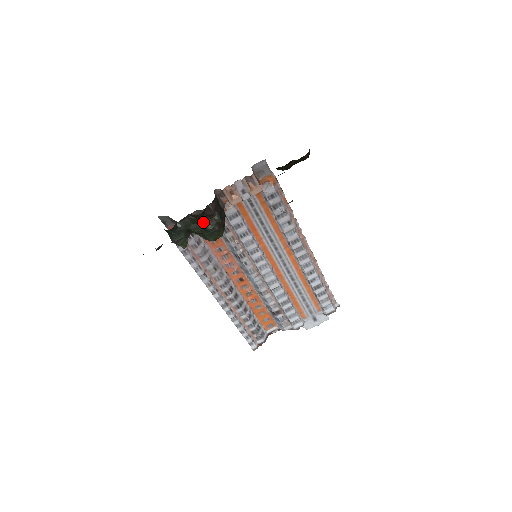
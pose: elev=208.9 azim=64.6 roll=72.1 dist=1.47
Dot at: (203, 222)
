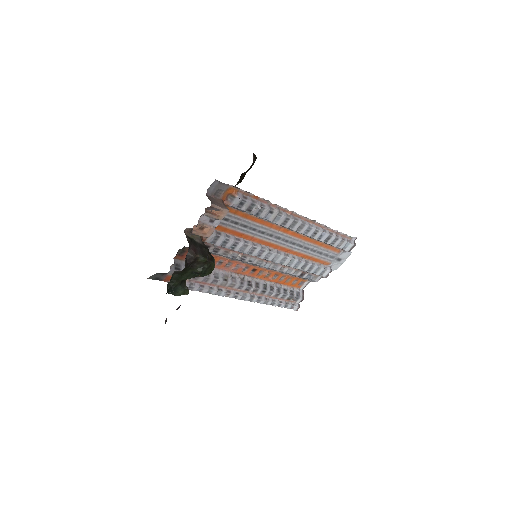
Dot at: (191, 269)
